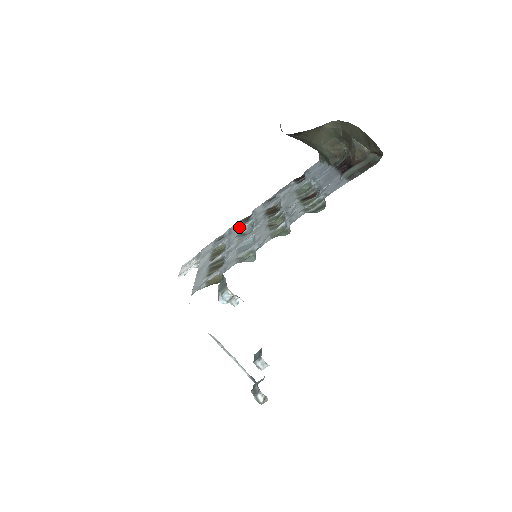
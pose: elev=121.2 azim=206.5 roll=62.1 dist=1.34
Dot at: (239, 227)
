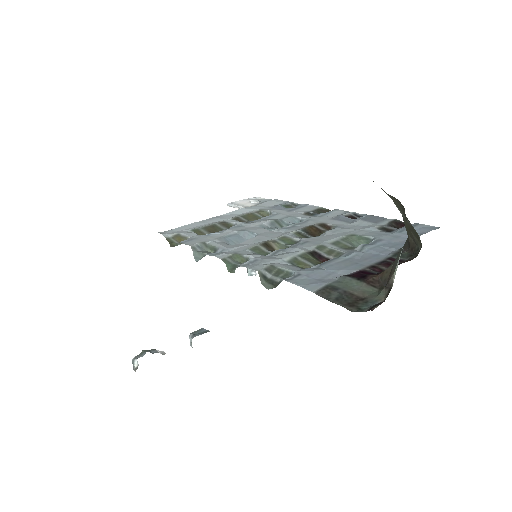
Dot at: (300, 212)
